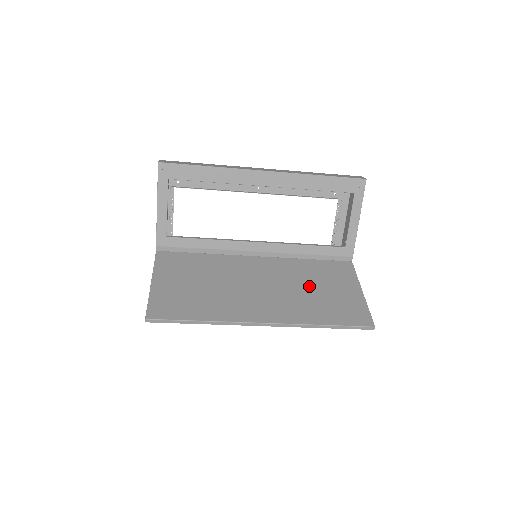
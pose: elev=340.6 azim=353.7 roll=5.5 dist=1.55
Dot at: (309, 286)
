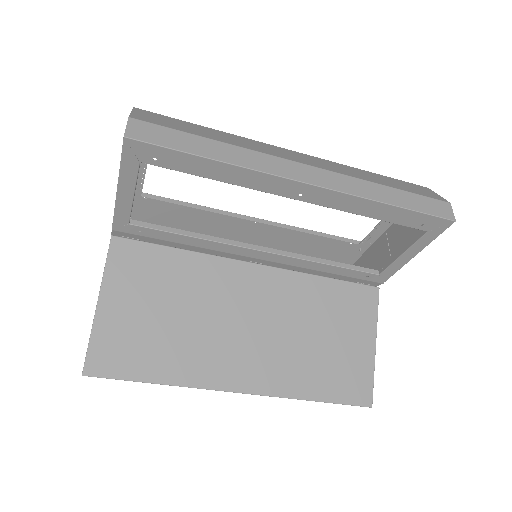
Dot at: (312, 330)
